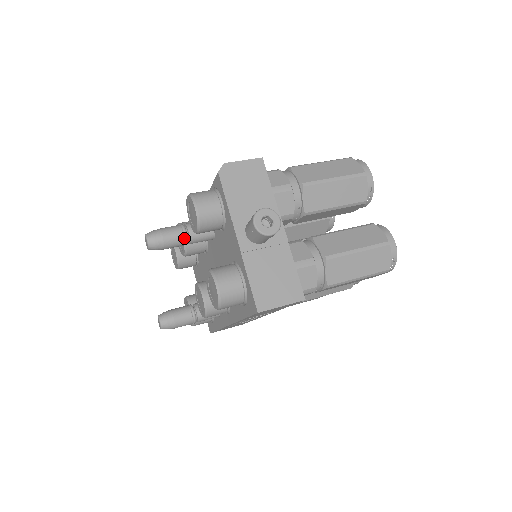
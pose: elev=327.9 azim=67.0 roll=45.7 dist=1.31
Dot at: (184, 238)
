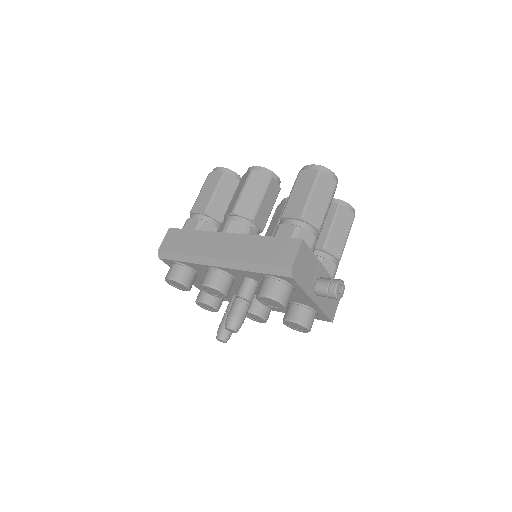
Dot at: (249, 307)
